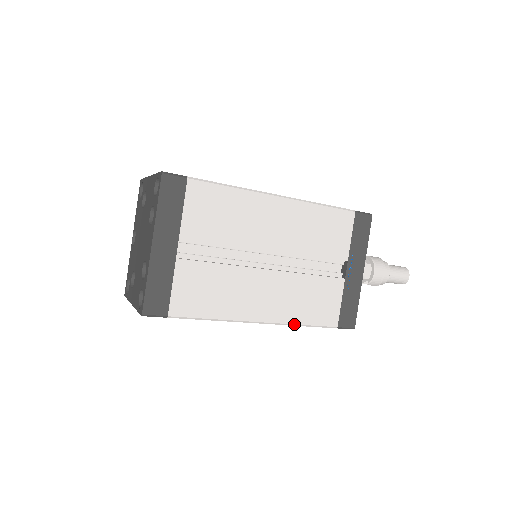
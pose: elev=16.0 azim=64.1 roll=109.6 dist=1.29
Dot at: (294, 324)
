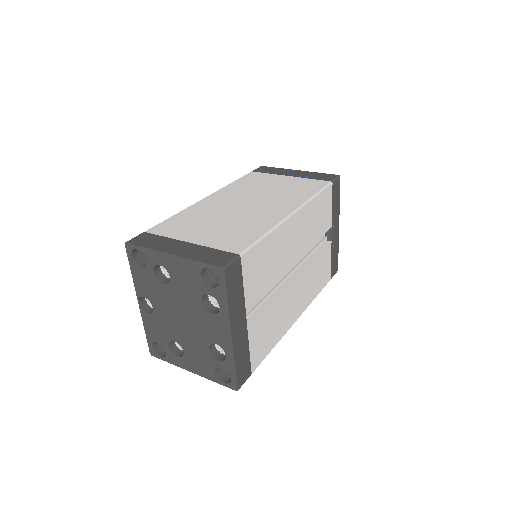
Dot at: occluded
